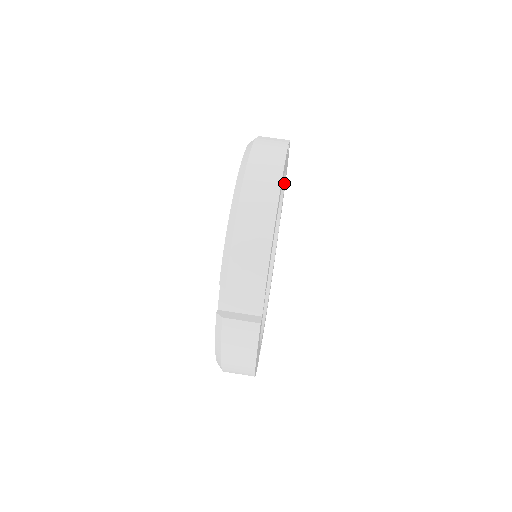
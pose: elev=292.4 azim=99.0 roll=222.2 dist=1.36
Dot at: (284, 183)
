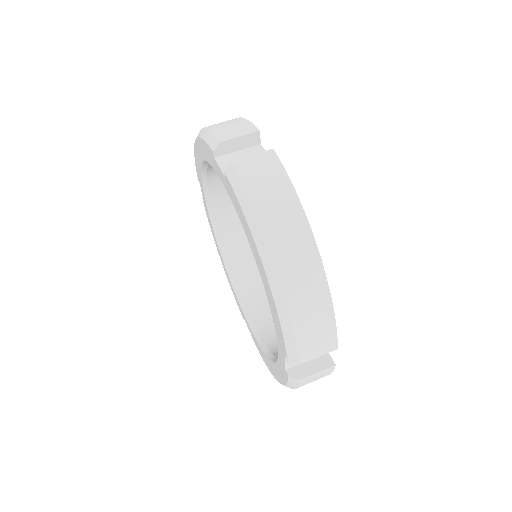
Dot at: occluded
